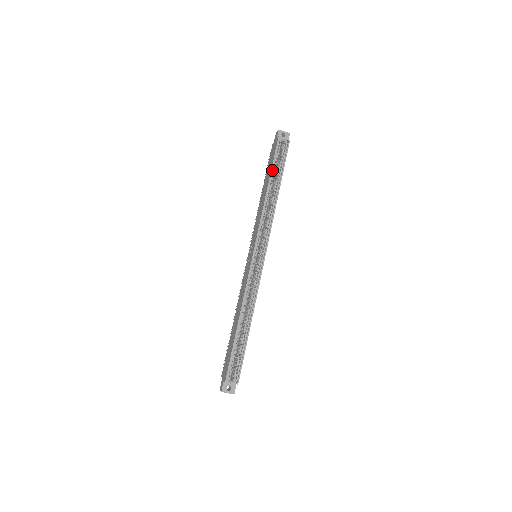
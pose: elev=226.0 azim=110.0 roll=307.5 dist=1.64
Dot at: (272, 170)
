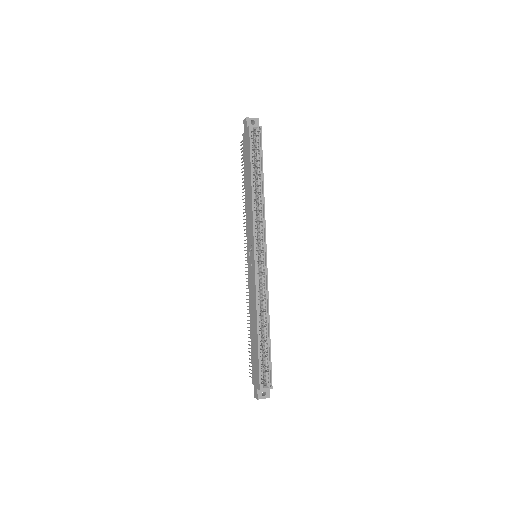
Dot at: (251, 163)
